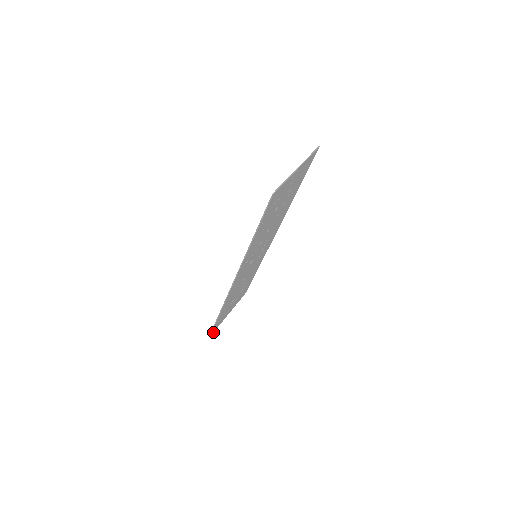
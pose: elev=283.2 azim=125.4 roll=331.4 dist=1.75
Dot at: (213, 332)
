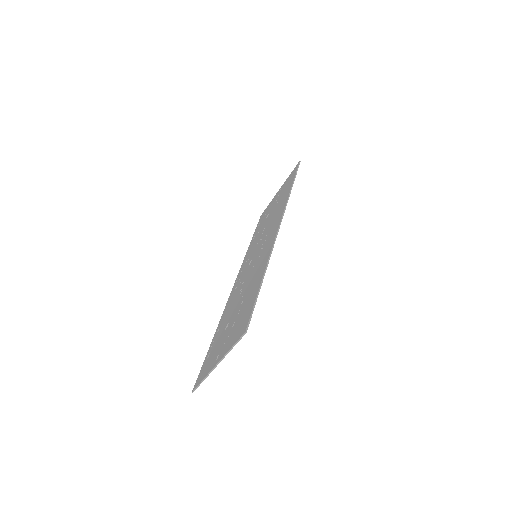
Dot at: occluded
